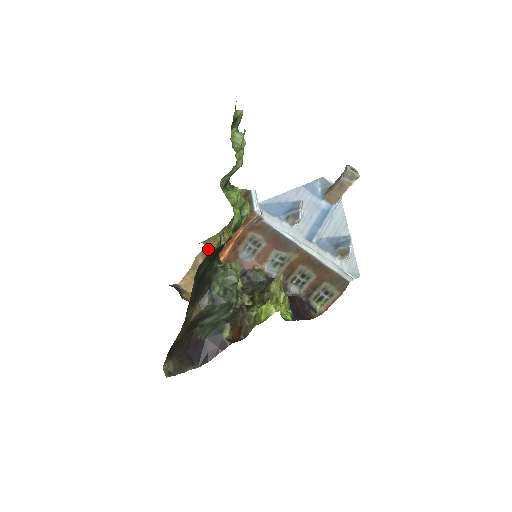
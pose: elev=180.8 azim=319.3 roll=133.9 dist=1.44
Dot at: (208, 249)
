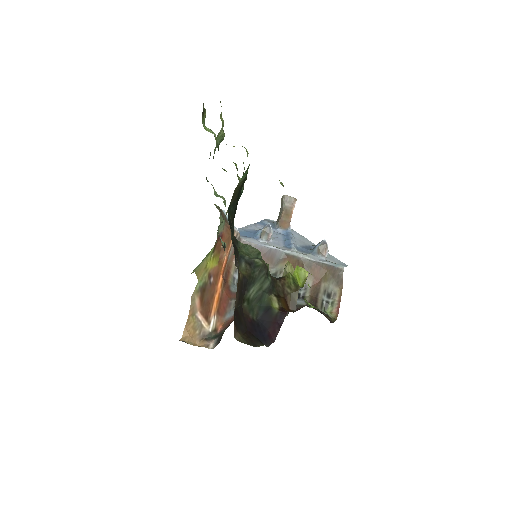
Dot at: (201, 284)
